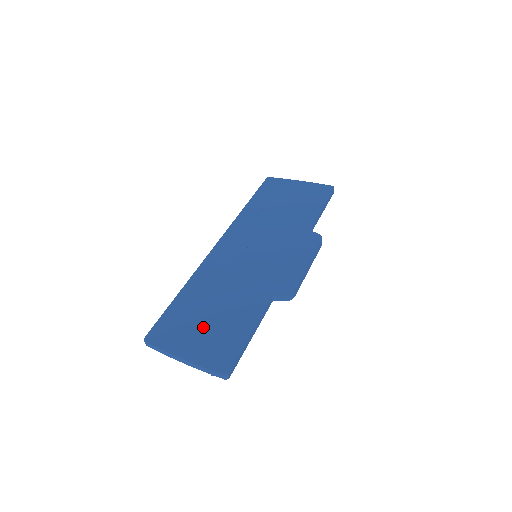
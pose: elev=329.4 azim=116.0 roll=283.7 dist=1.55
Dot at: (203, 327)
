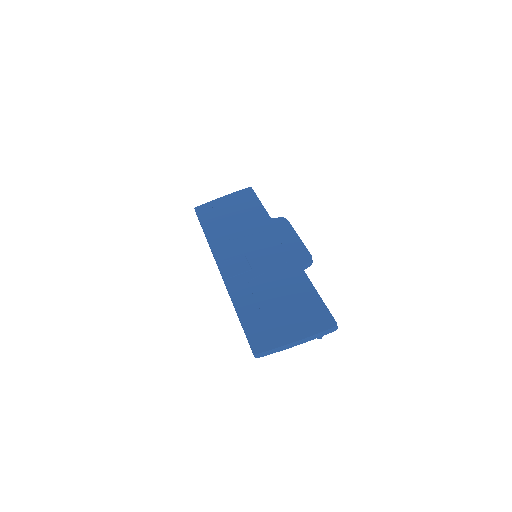
Dot at: (284, 315)
